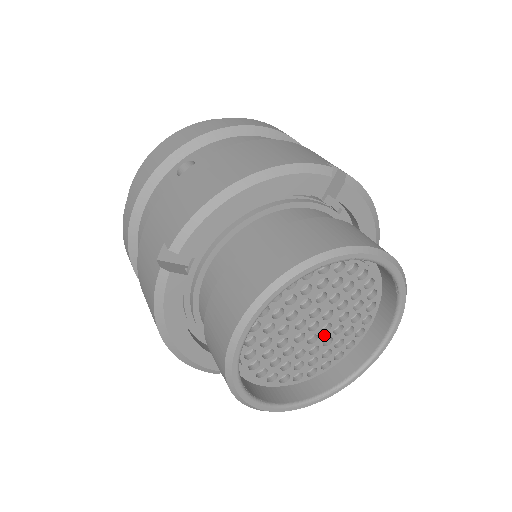
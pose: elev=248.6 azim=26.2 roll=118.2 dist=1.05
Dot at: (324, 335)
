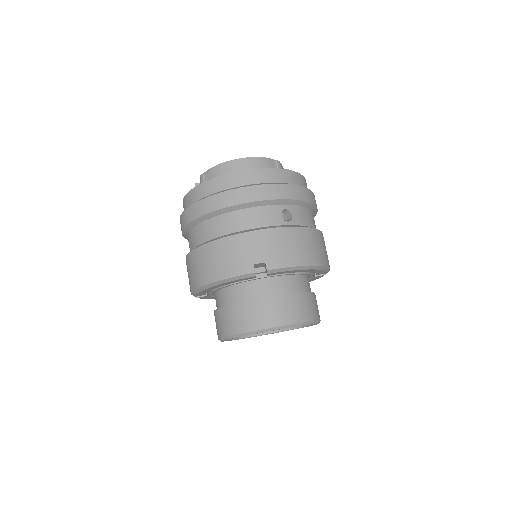
Dot at: occluded
